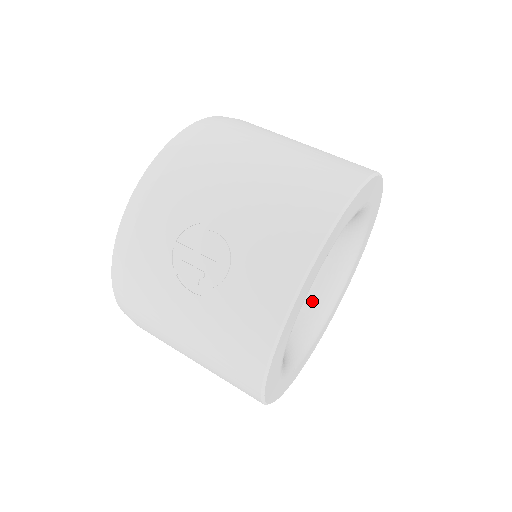
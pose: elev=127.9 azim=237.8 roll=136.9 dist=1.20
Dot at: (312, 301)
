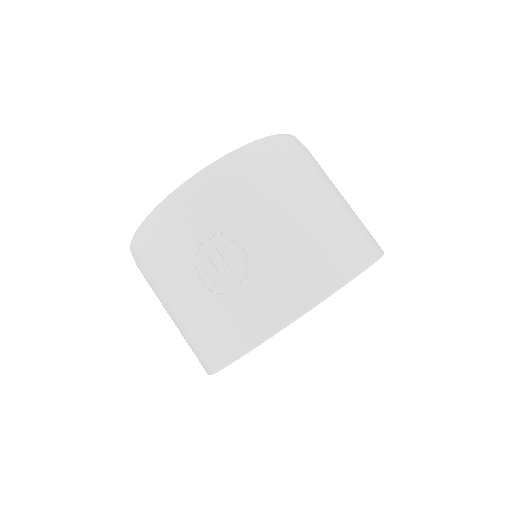
Dot at: occluded
